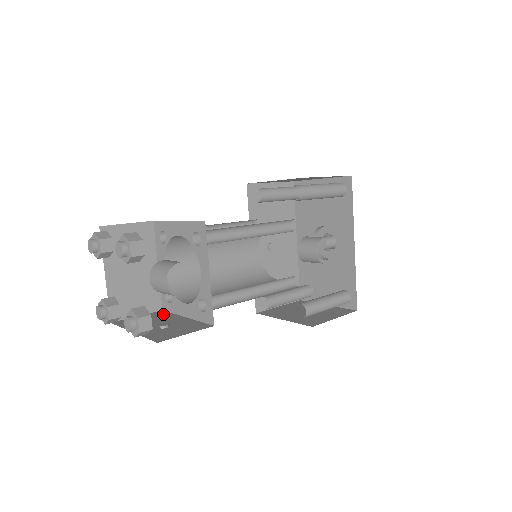
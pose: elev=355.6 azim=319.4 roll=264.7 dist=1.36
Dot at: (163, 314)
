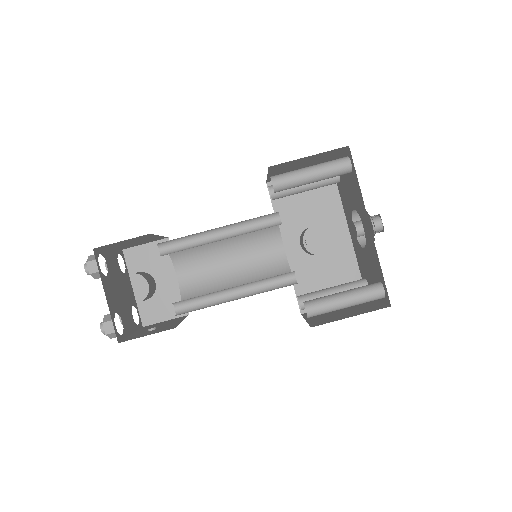
Dot at: (180, 318)
